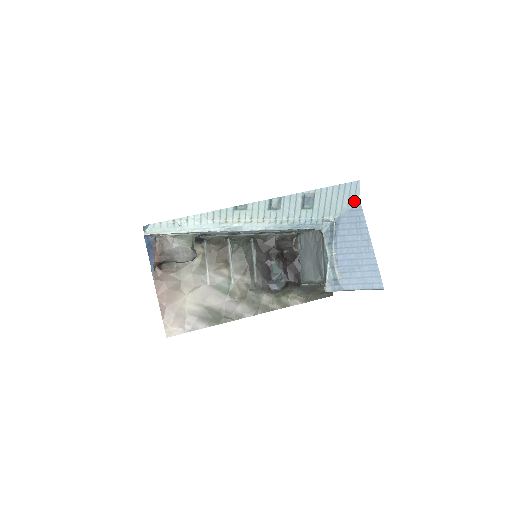
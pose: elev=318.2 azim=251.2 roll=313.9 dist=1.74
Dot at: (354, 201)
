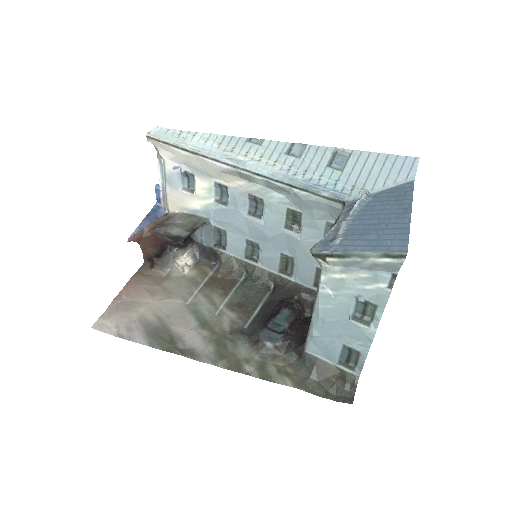
Dot at: (405, 181)
